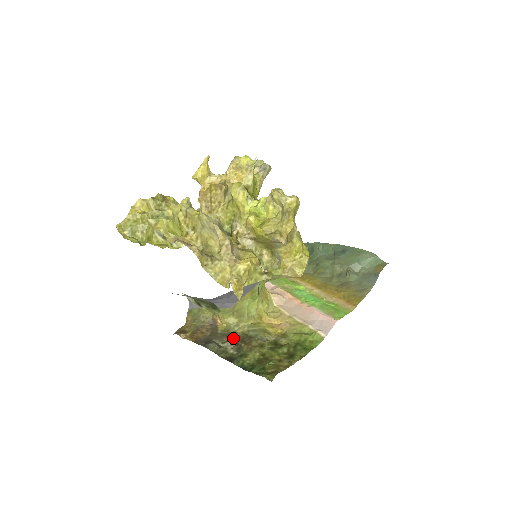
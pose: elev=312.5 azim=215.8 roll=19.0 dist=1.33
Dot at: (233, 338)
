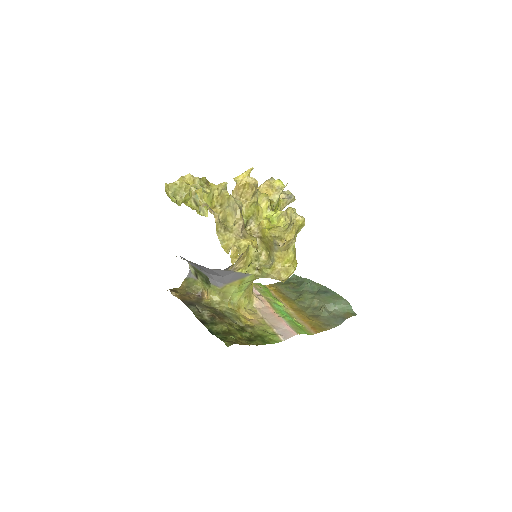
Dot at: (212, 310)
